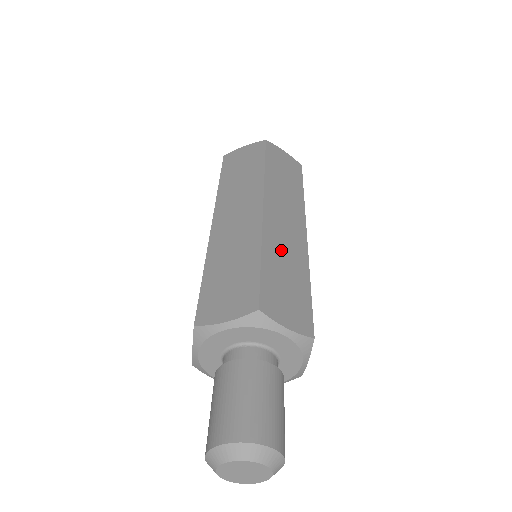
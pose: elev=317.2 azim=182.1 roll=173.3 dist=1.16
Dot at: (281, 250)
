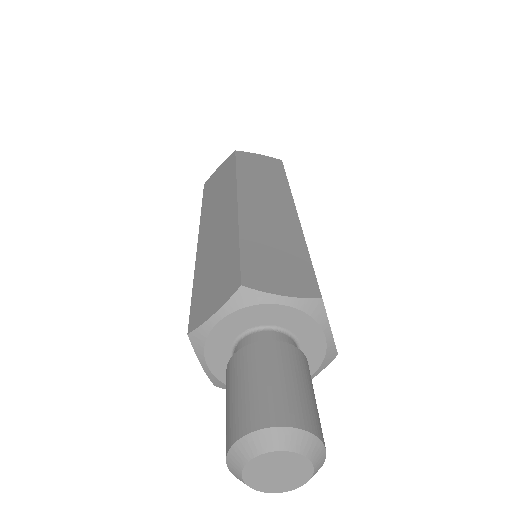
Dot at: occluded
